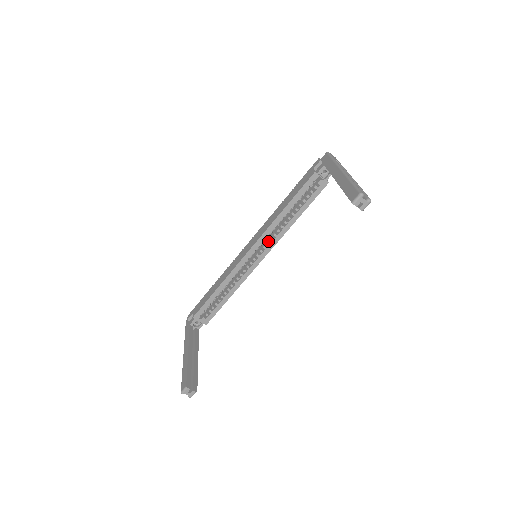
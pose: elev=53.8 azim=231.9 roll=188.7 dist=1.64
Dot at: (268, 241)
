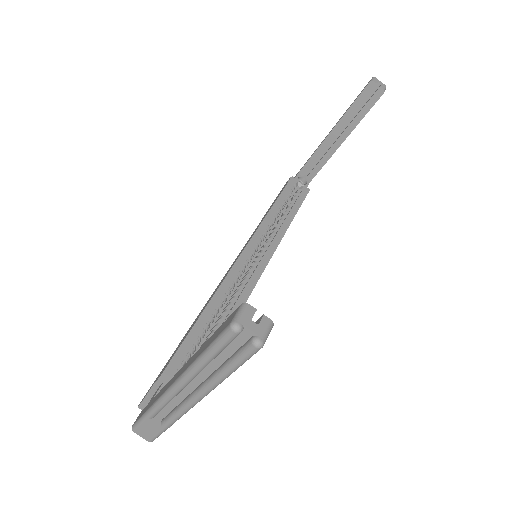
Dot at: (264, 247)
